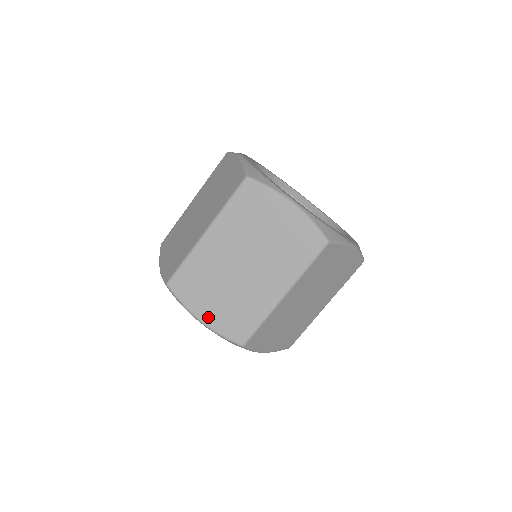
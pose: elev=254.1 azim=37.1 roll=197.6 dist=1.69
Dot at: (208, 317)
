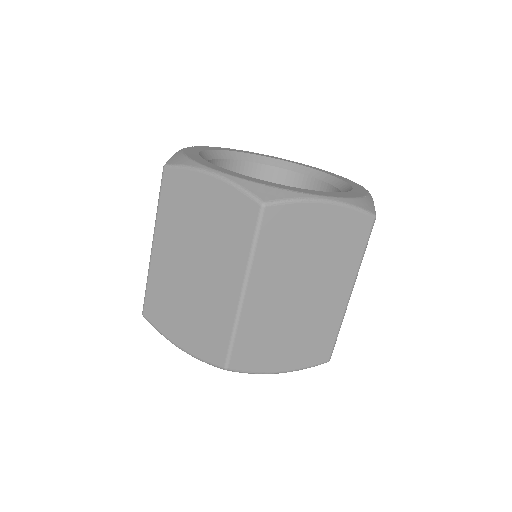
Dot at: (285, 364)
